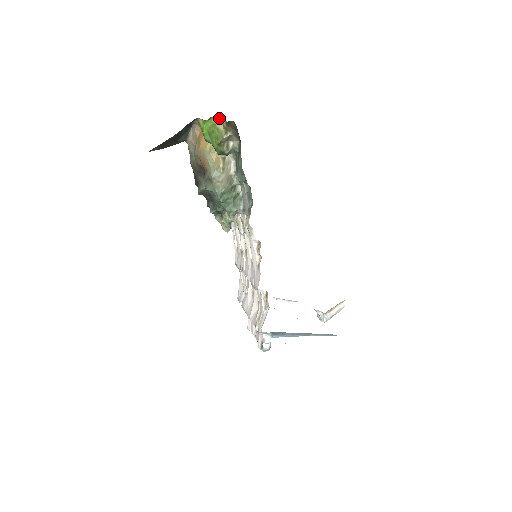
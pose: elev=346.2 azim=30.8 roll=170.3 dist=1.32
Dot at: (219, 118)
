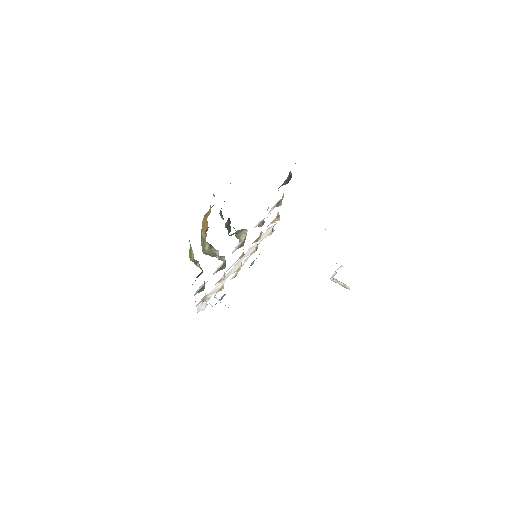
Dot at: occluded
